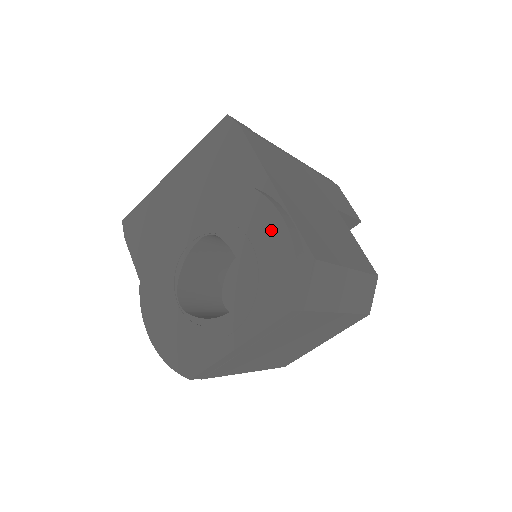
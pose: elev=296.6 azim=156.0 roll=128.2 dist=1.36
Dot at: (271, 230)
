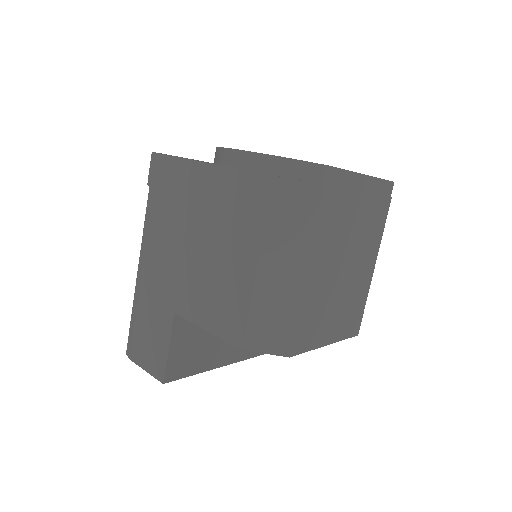
Dot at: occluded
